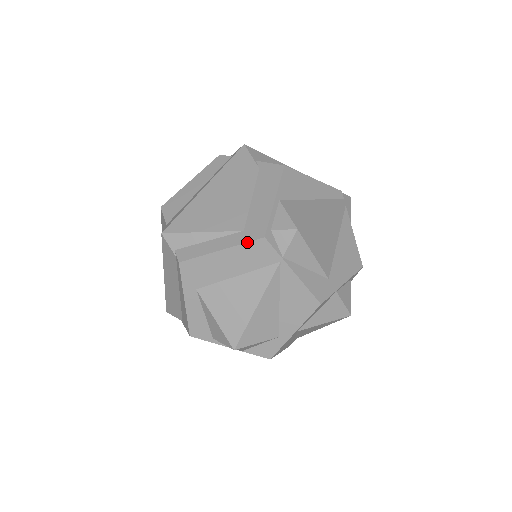
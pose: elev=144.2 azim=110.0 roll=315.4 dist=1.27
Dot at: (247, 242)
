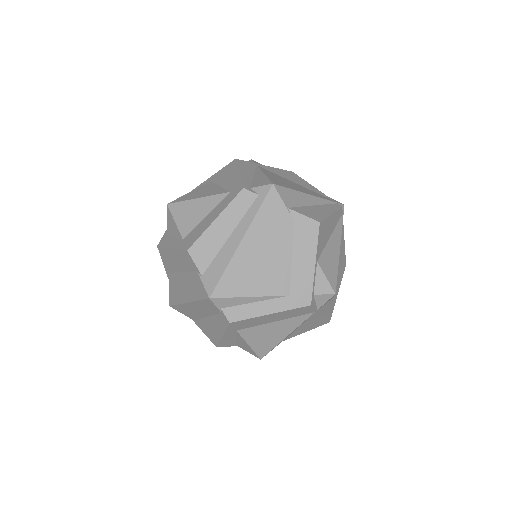
Dot at: (295, 309)
